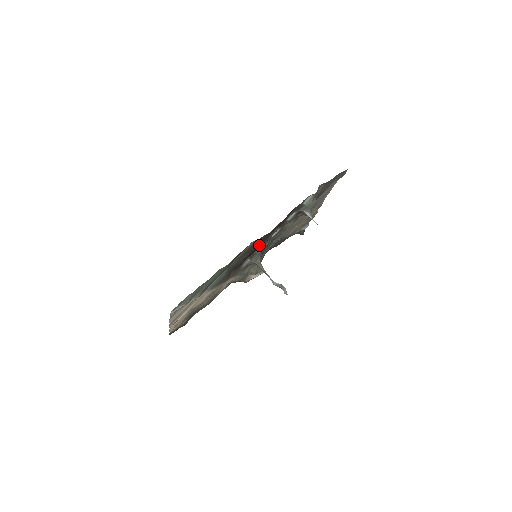
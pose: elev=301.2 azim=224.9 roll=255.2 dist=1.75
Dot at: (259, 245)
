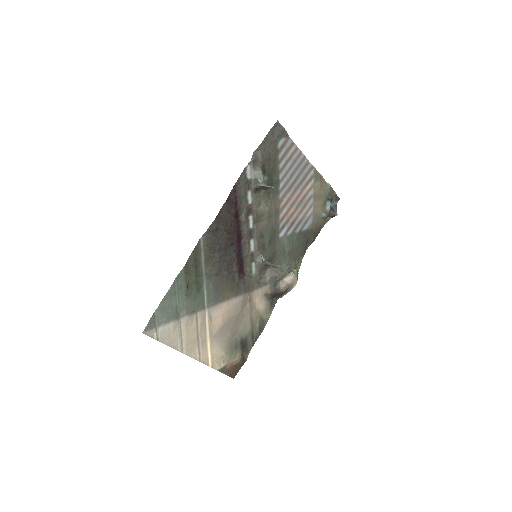
Dot at: (241, 242)
